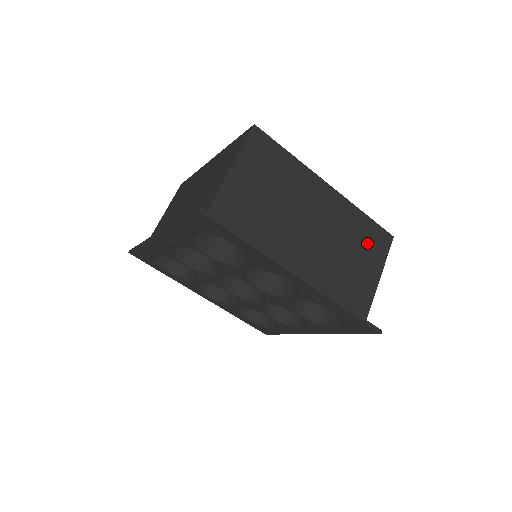
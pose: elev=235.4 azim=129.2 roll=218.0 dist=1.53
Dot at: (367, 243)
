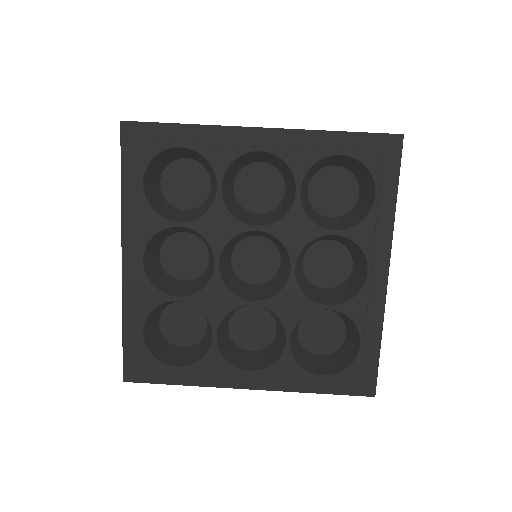
Dot at: occluded
